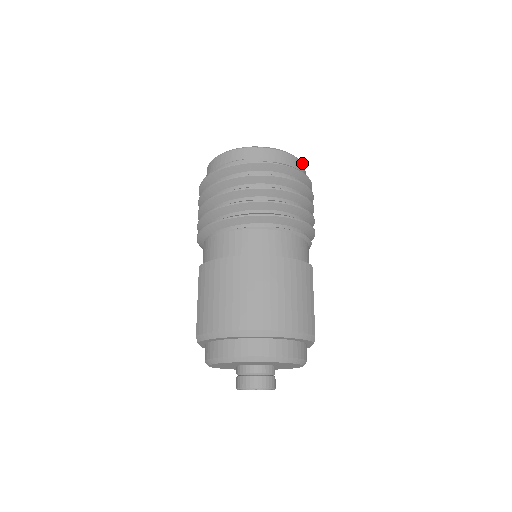
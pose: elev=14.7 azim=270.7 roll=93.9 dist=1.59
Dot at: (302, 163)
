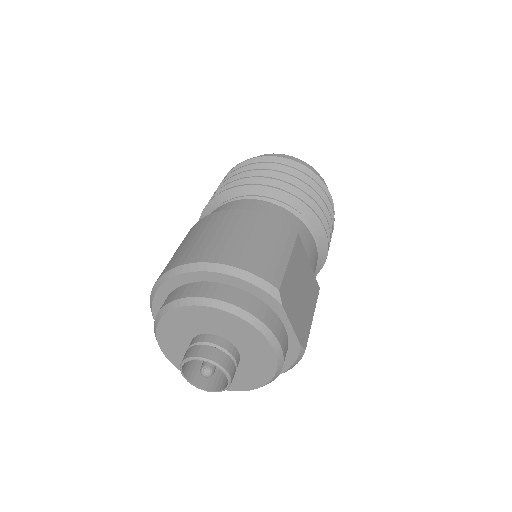
Dot at: (317, 172)
